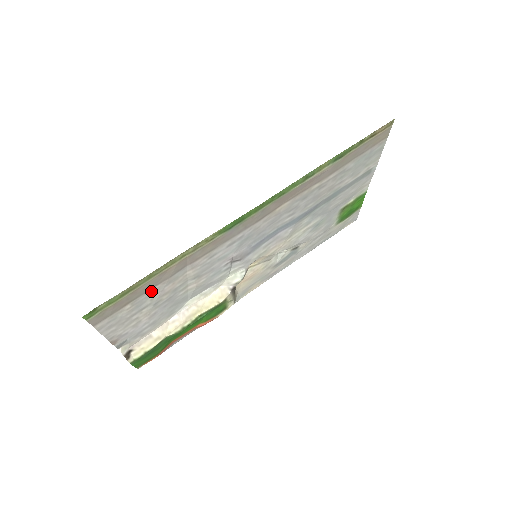
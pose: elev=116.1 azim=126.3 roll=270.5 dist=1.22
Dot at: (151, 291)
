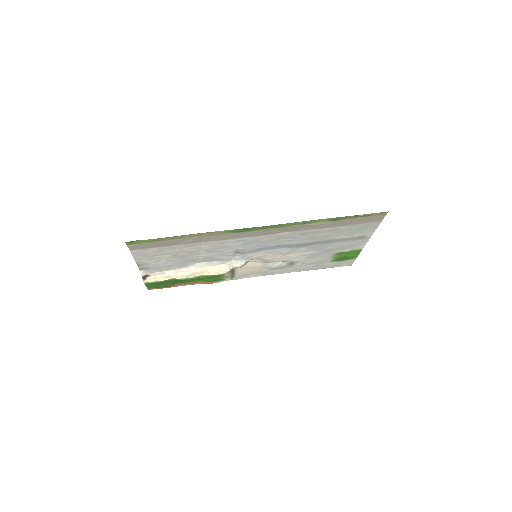
Dot at: (173, 246)
